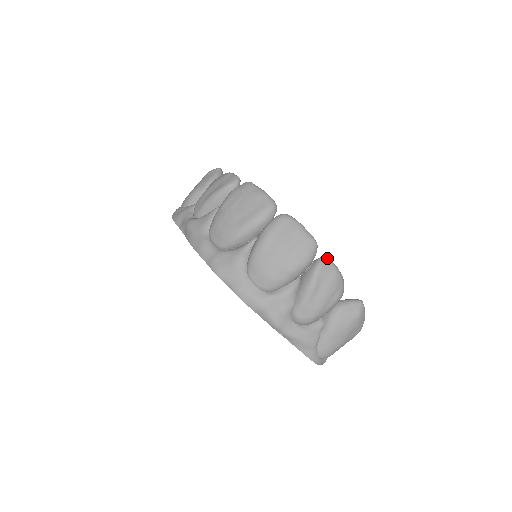
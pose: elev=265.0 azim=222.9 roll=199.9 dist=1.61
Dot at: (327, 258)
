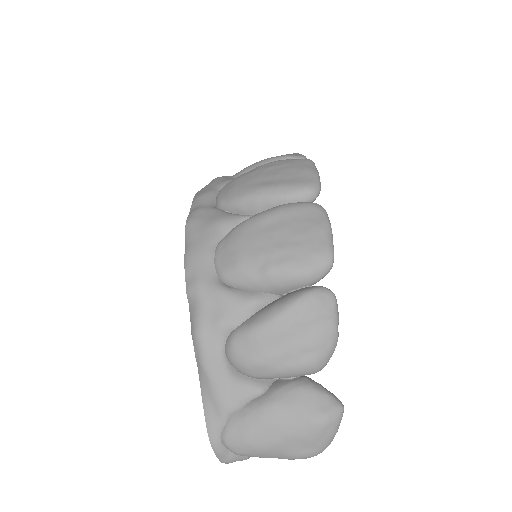
Dot at: (333, 293)
